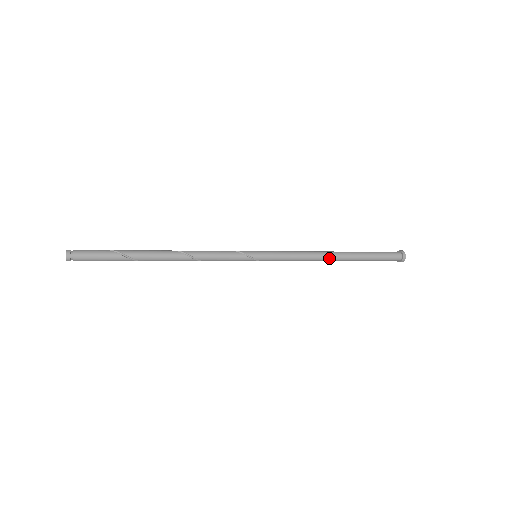
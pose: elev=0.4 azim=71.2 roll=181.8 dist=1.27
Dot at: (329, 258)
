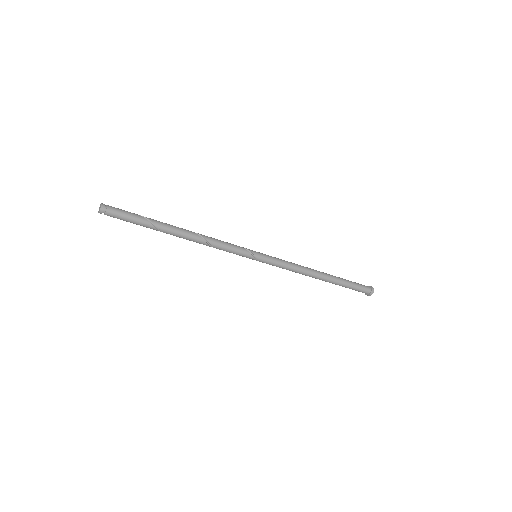
Dot at: (314, 274)
